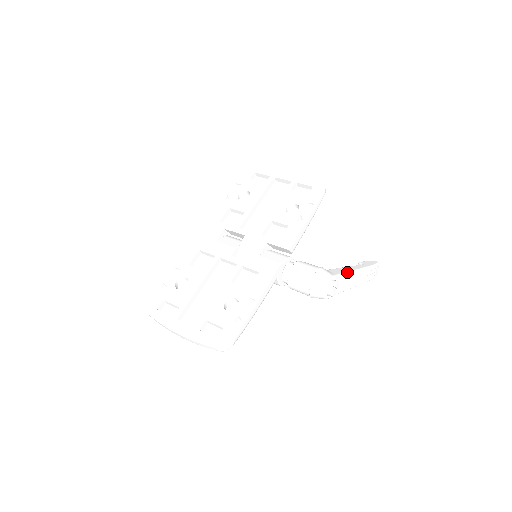
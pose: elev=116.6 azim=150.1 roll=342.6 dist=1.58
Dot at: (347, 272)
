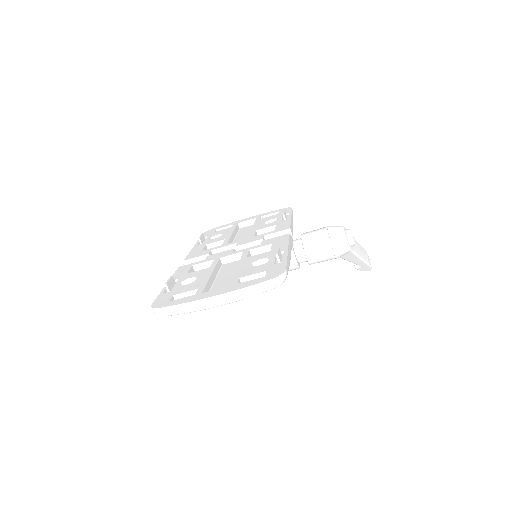
Dot at: occluded
